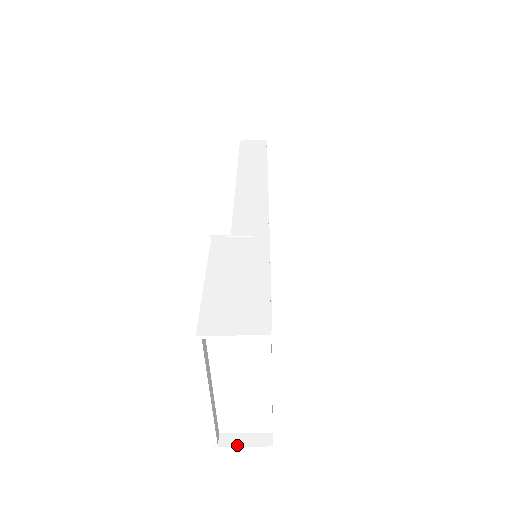
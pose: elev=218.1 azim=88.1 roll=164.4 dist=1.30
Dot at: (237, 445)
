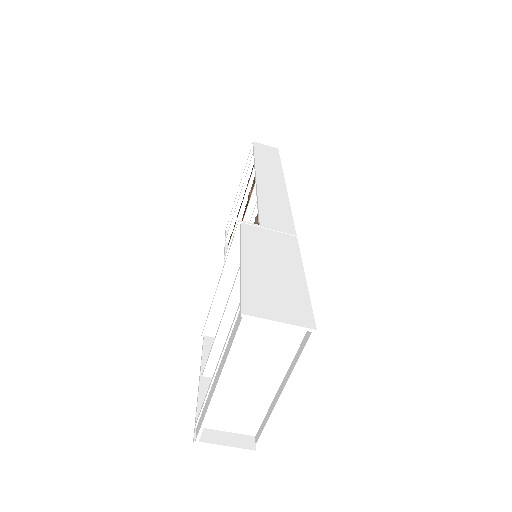
Dot at: (219, 443)
